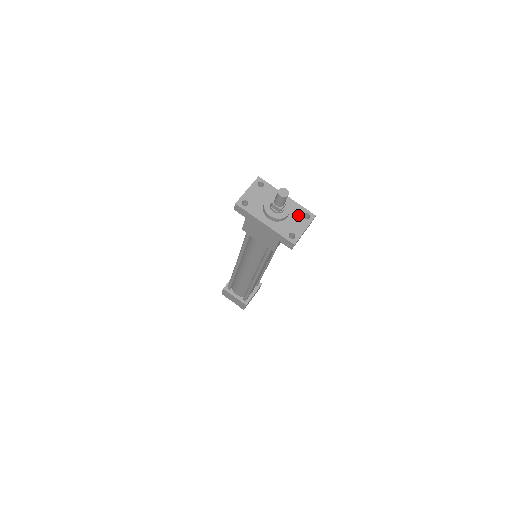
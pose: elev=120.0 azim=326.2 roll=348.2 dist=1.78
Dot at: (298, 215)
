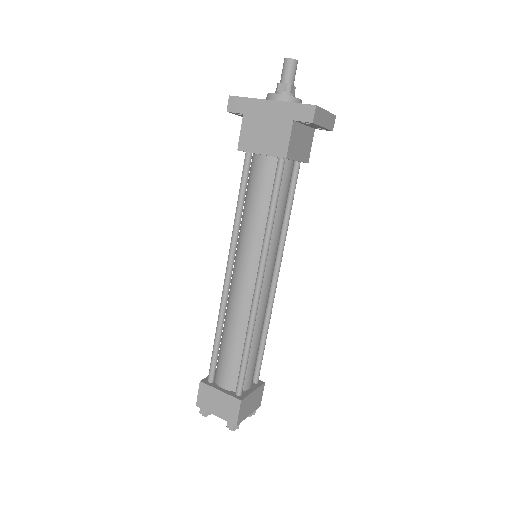
Dot at: occluded
